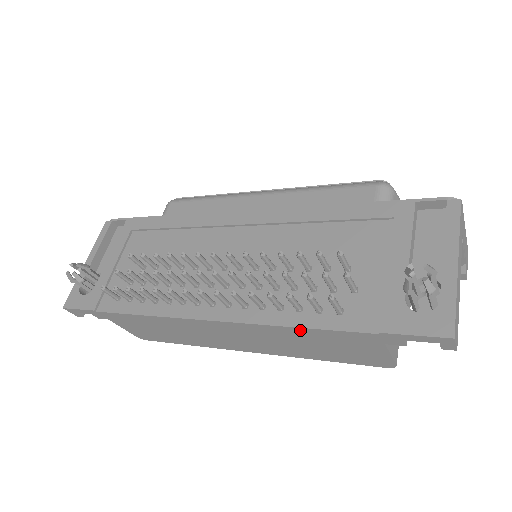
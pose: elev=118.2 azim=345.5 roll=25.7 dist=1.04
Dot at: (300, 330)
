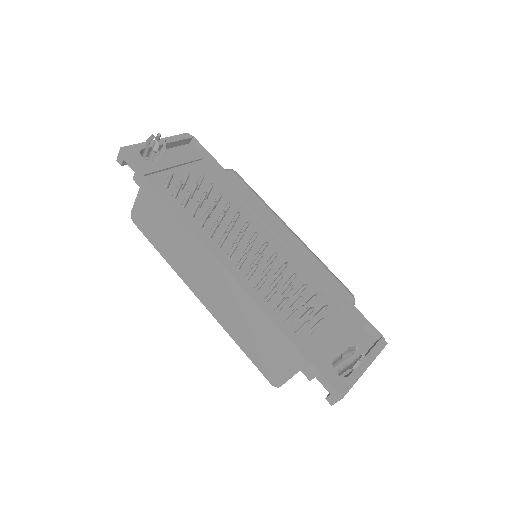
Dot at: (268, 320)
